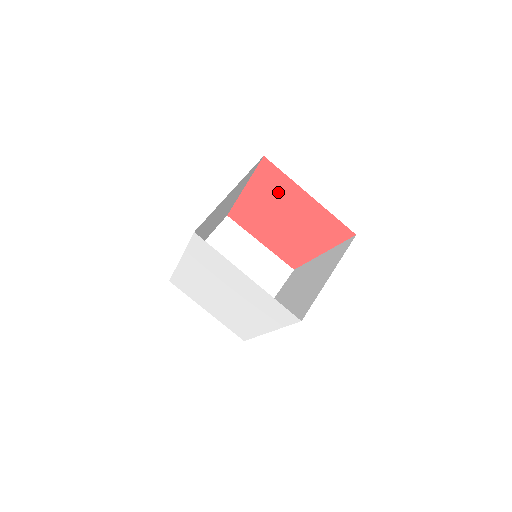
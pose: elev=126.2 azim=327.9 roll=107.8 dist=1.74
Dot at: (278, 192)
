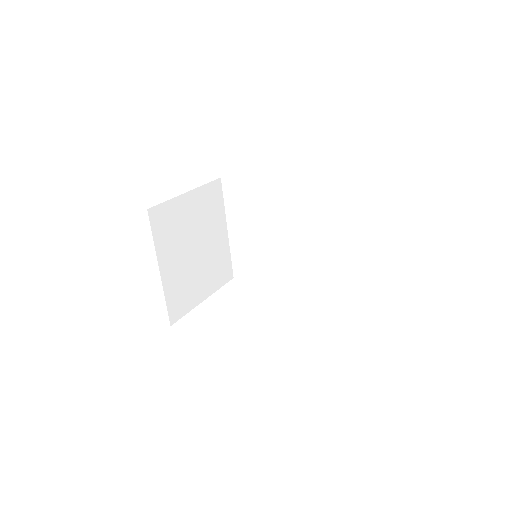
Dot at: occluded
